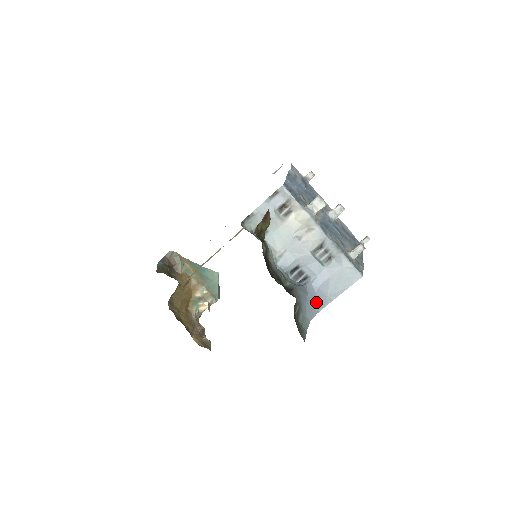
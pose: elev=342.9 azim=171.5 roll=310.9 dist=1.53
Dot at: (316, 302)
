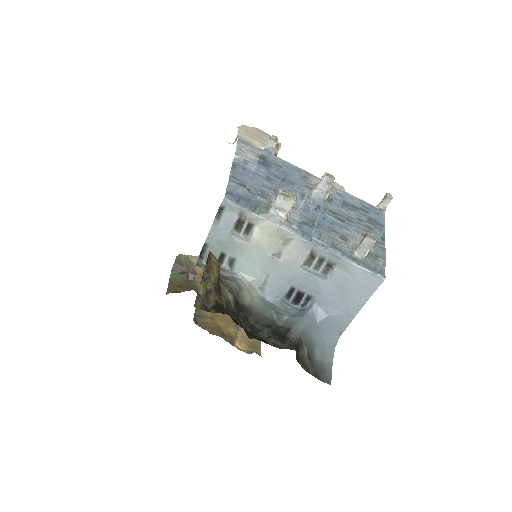
Dot at: (333, 324)
